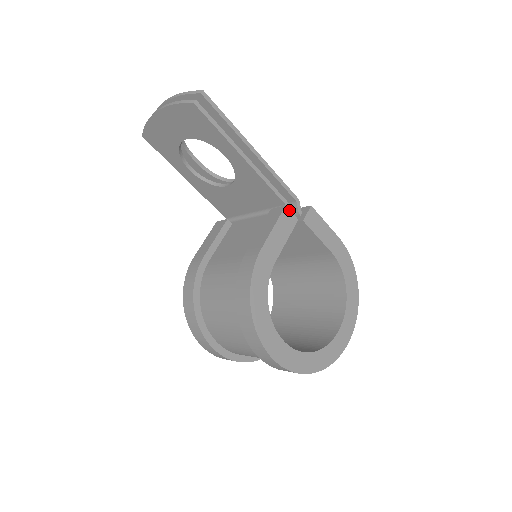
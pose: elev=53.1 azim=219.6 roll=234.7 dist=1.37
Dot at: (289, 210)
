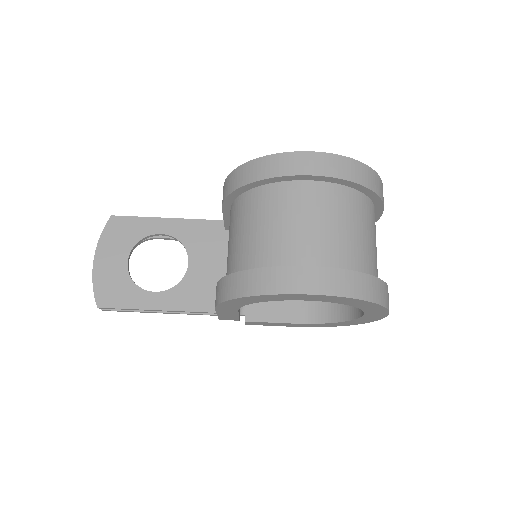
Dot at: occluded
